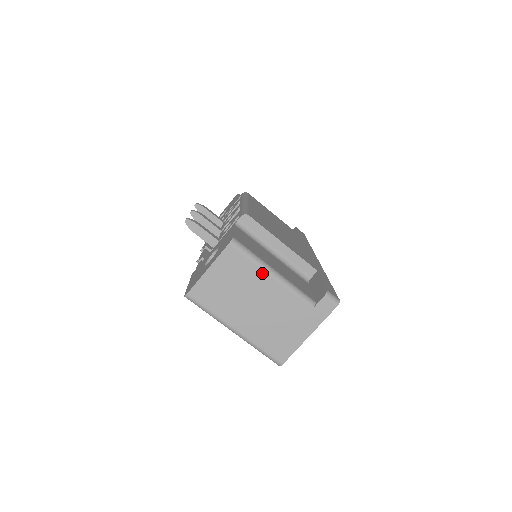
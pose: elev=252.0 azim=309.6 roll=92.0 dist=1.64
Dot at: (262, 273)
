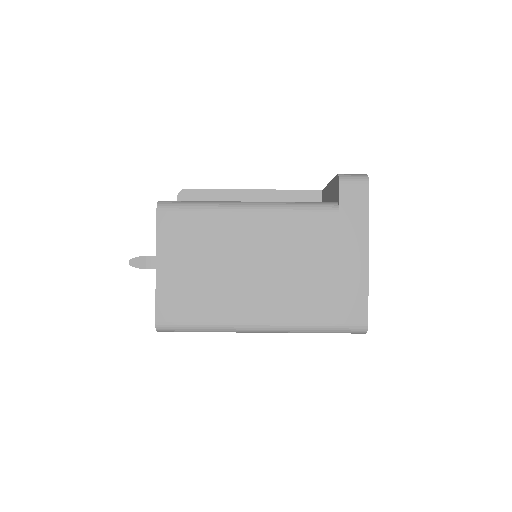
Dot at: (231, 216)
